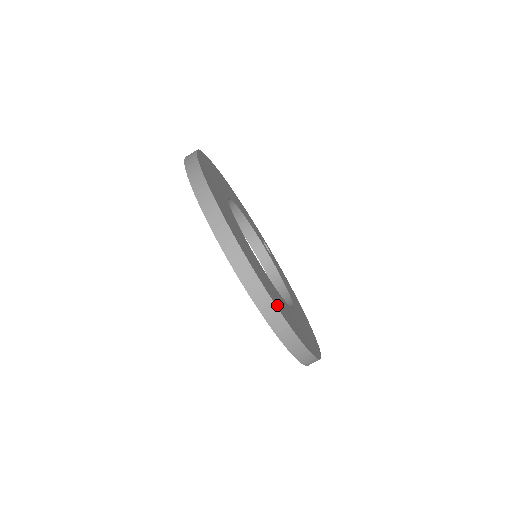
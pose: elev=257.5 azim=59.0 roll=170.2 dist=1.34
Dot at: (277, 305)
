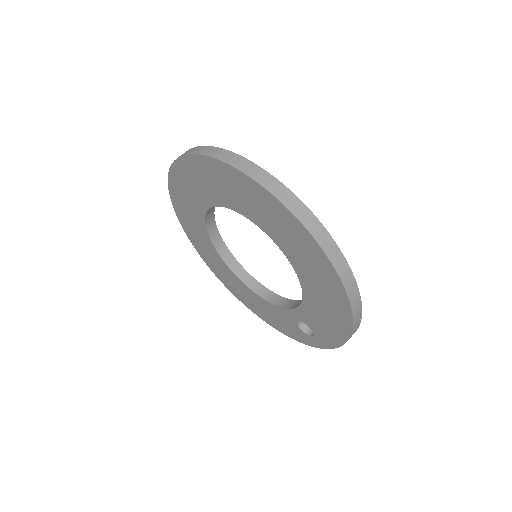
Dot at: occluded
